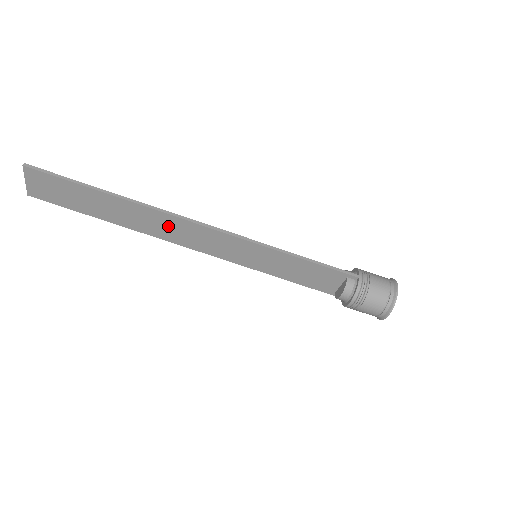
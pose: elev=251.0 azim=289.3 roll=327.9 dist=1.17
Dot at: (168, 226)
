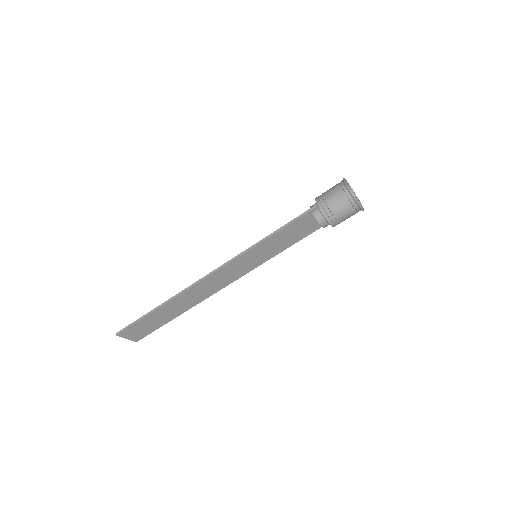
Dot at: (200, 291)
